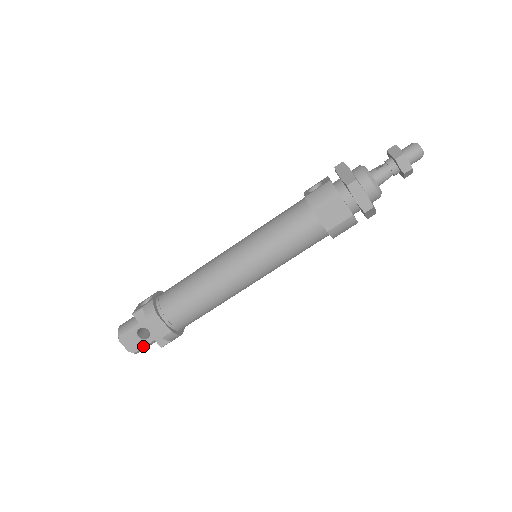
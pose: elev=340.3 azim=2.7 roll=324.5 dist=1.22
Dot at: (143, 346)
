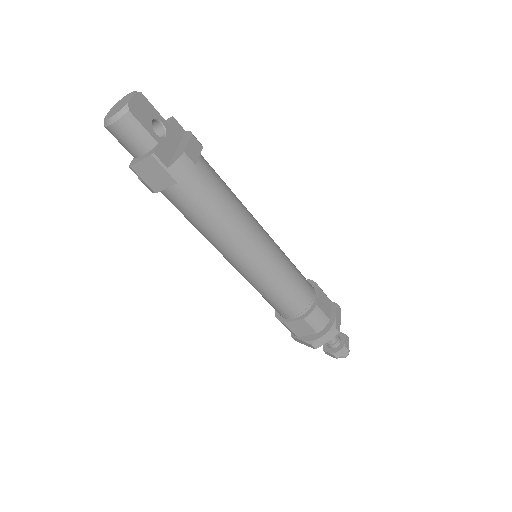
Dot at: (144, 126)
